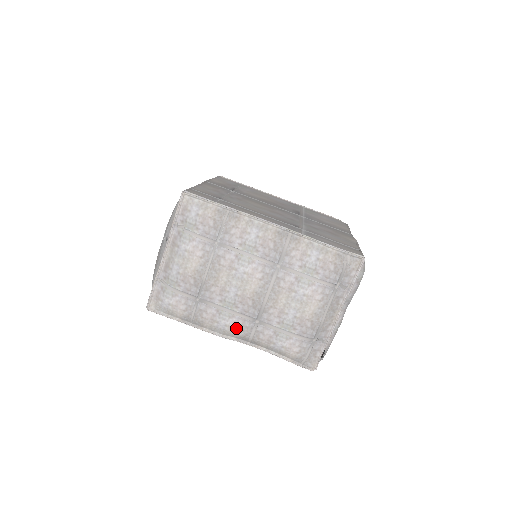
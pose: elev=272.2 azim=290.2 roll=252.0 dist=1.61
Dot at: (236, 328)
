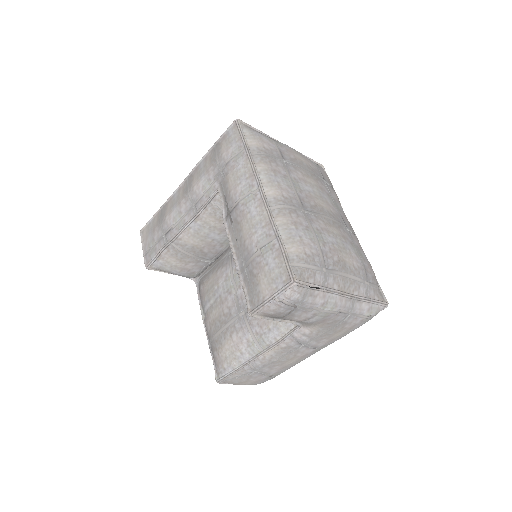
Dot at: (283, 192)
